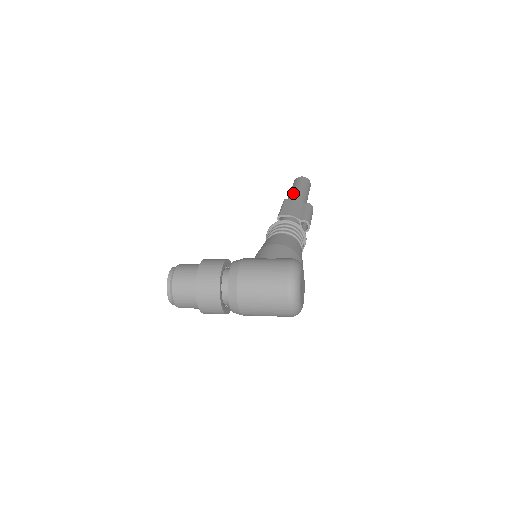
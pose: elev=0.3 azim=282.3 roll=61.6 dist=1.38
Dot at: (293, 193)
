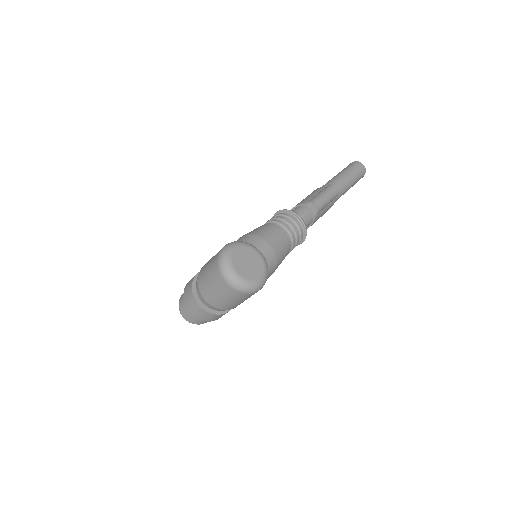
Dot at: occluded
